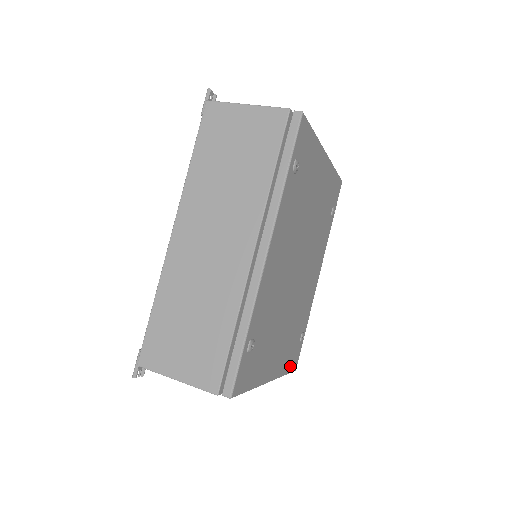
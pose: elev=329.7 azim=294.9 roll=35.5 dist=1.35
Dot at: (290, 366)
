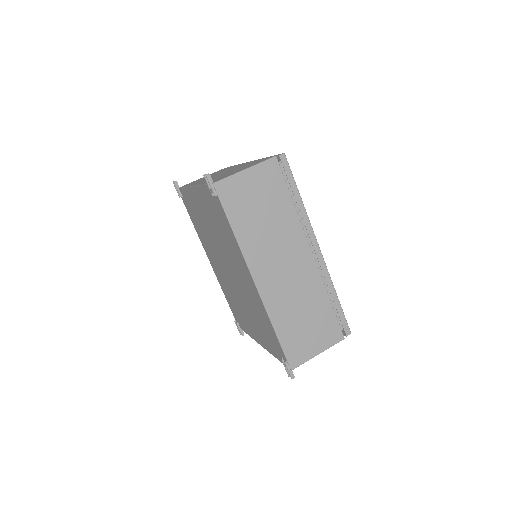
Dot at: occluded
